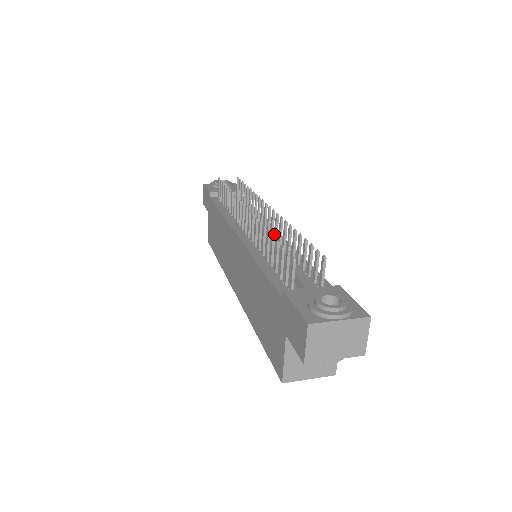
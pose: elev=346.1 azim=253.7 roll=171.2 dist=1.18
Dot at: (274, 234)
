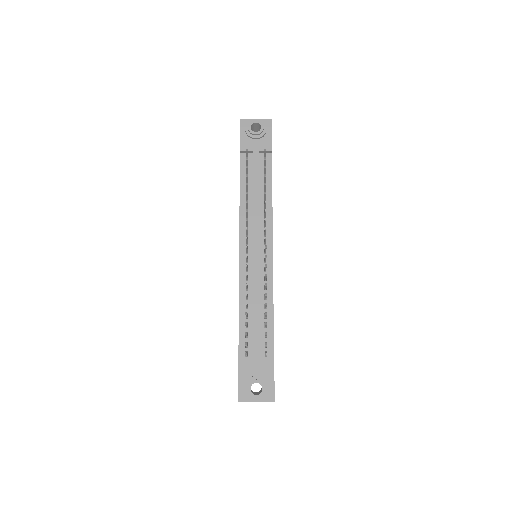
Dot at: occluded
